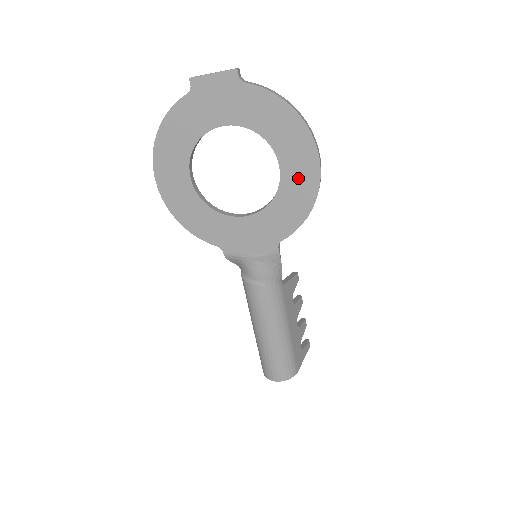
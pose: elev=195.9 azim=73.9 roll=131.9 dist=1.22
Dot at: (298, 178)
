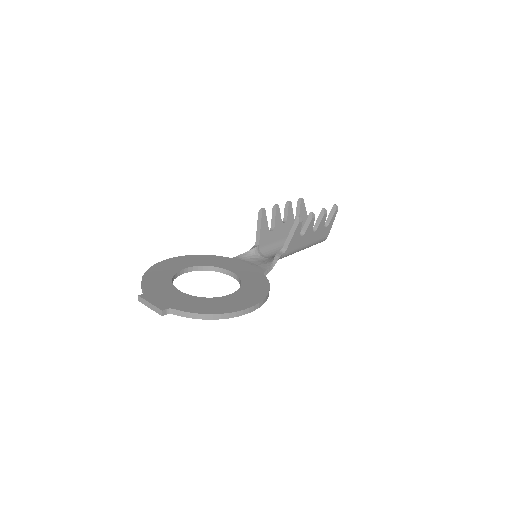
Dot at: occluded
